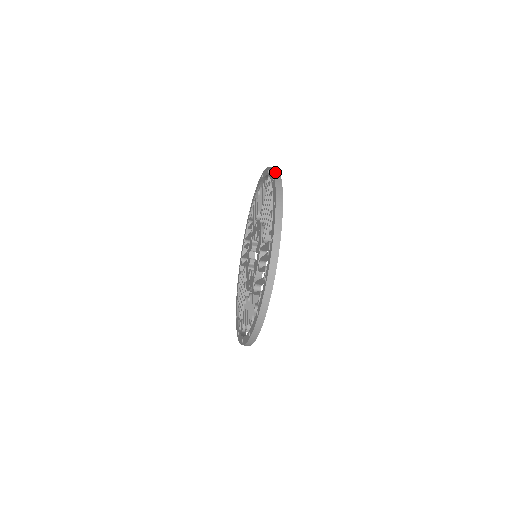
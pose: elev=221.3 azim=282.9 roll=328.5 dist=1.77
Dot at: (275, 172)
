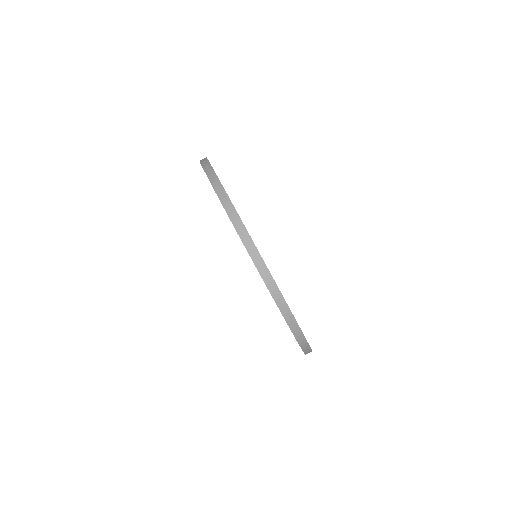
Dot at: occluded
